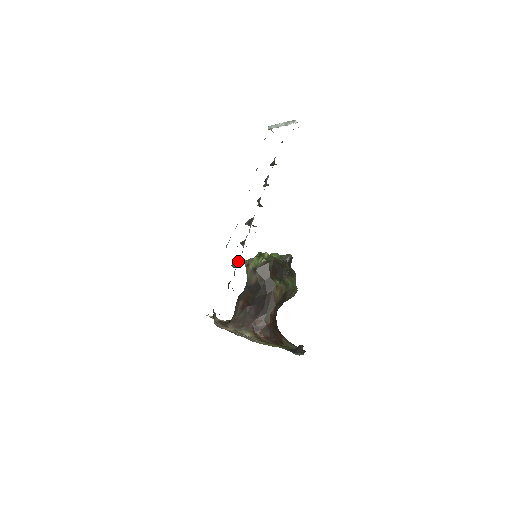
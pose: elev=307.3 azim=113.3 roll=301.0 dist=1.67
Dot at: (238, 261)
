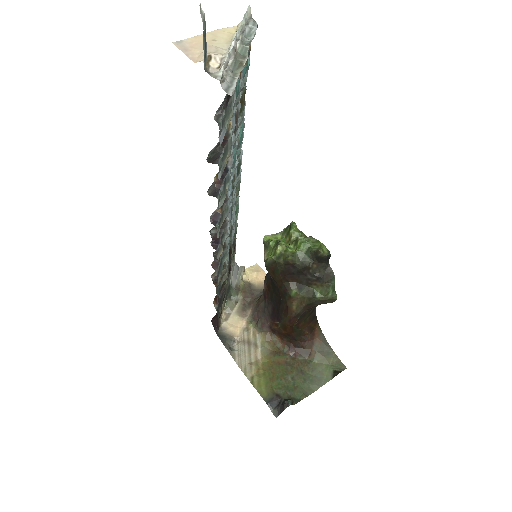
Dot at: (223, 267)
